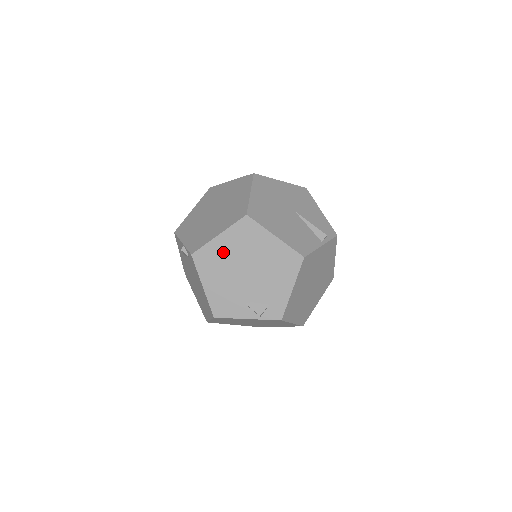
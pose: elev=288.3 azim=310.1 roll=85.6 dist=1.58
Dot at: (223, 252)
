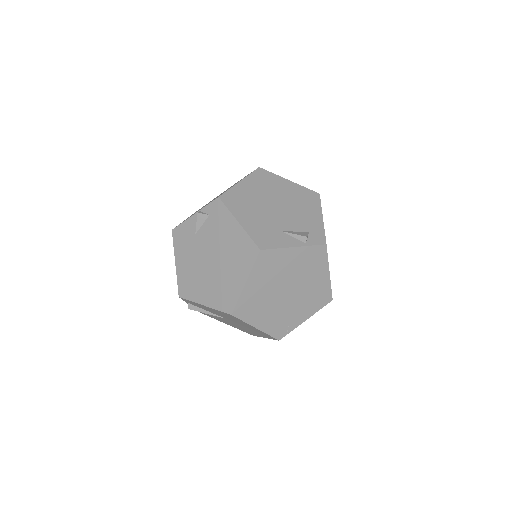
Dot at: (249, 193)
